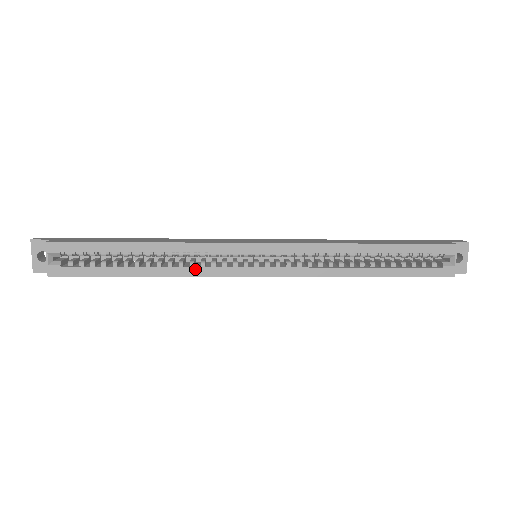
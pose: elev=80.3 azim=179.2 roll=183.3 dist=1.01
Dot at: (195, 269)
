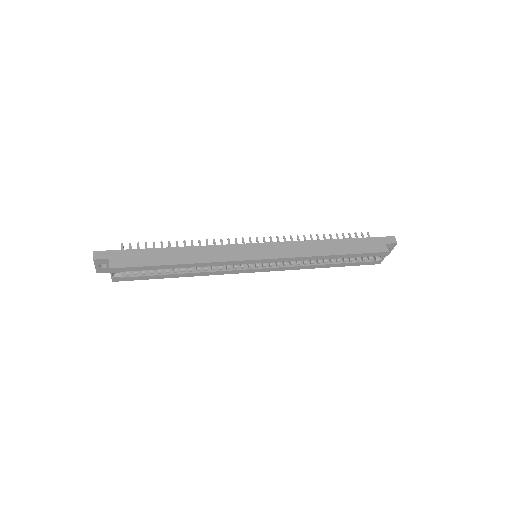
Dot at: (215, 272)
